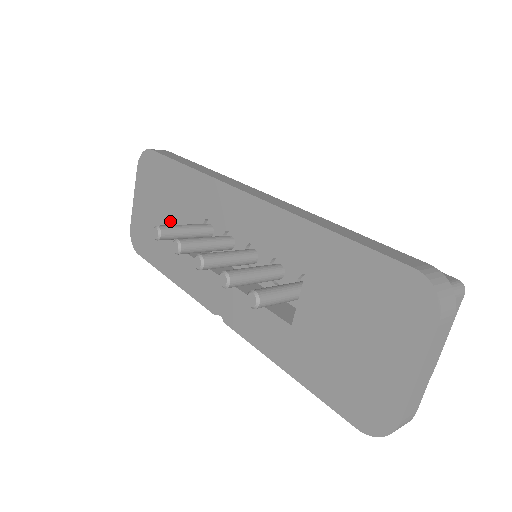
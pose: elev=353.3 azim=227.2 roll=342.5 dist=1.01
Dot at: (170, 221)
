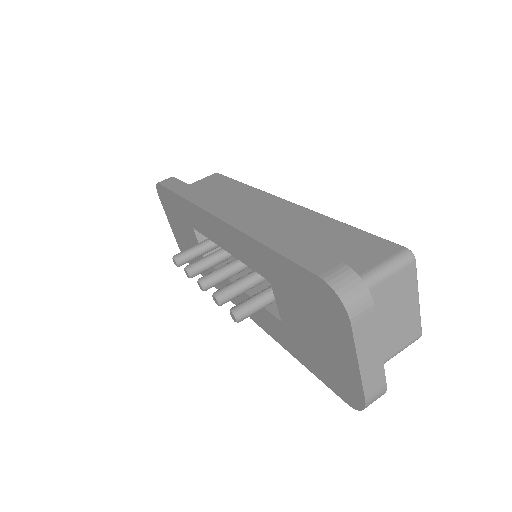
Dot at: (192, 240)
